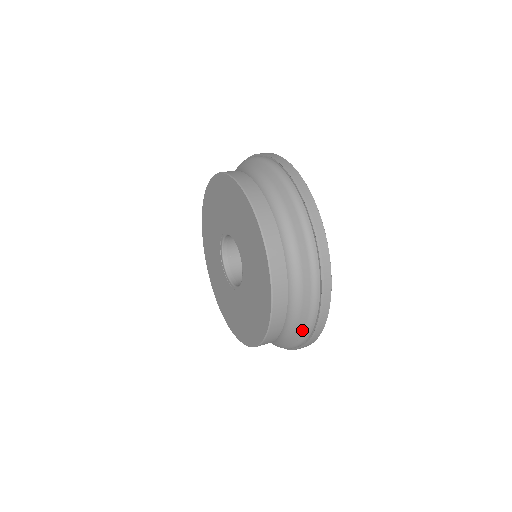
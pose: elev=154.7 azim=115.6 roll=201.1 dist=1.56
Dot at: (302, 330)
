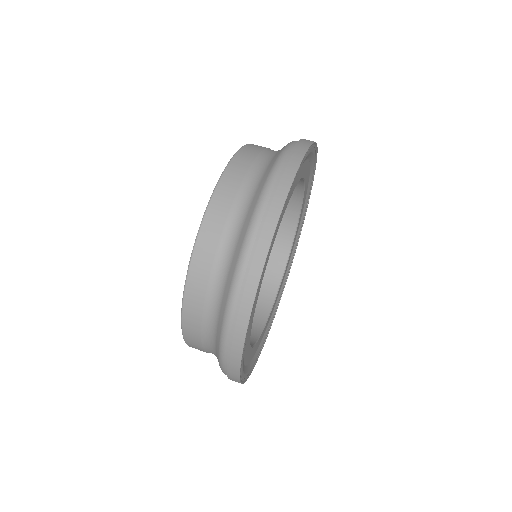
Dot at: (218, 355)
